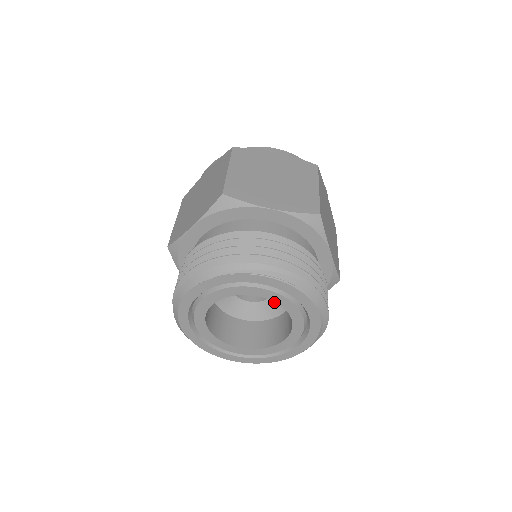
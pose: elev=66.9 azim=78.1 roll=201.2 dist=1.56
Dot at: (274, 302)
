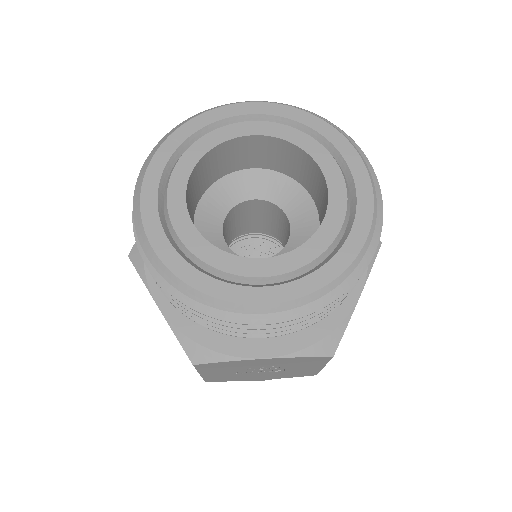
Dot at: (296, 241)
